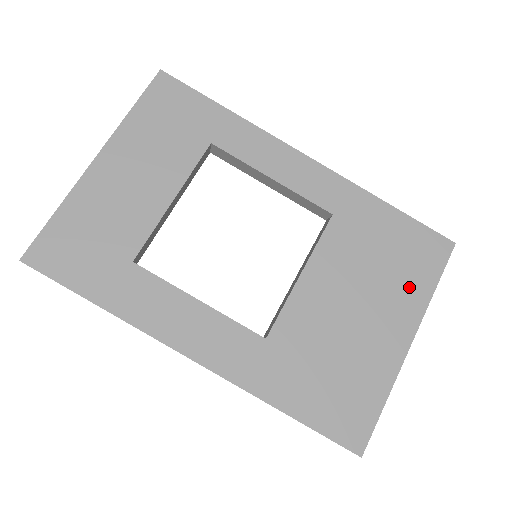
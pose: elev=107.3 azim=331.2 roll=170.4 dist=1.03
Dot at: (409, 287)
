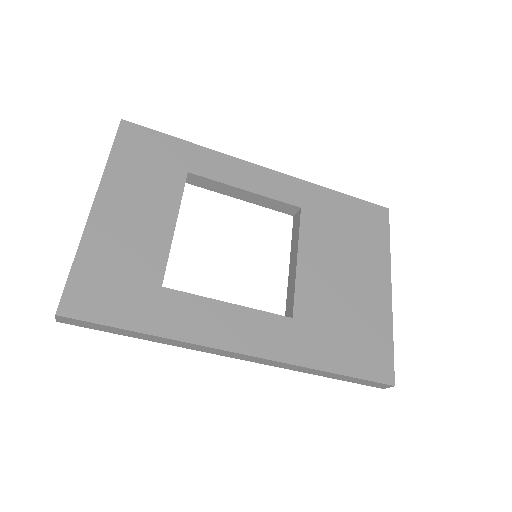
Dot at: (373, 248)
